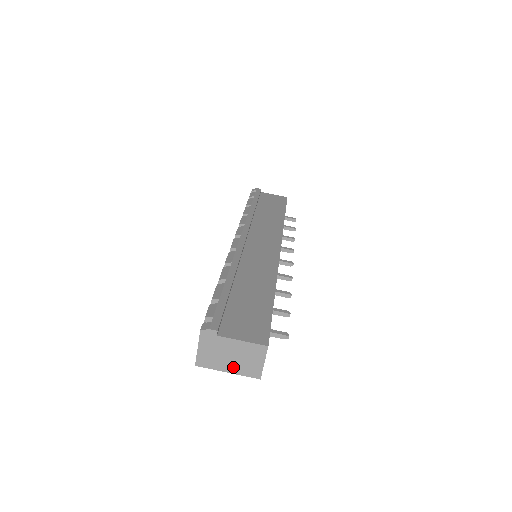
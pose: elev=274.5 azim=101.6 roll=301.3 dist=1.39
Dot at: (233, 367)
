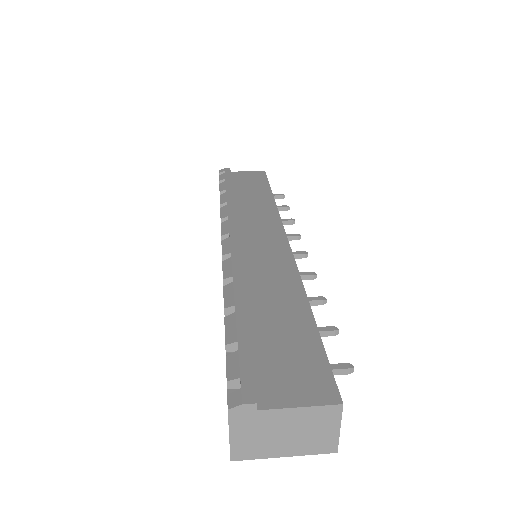
Dot at: (291, 447)
